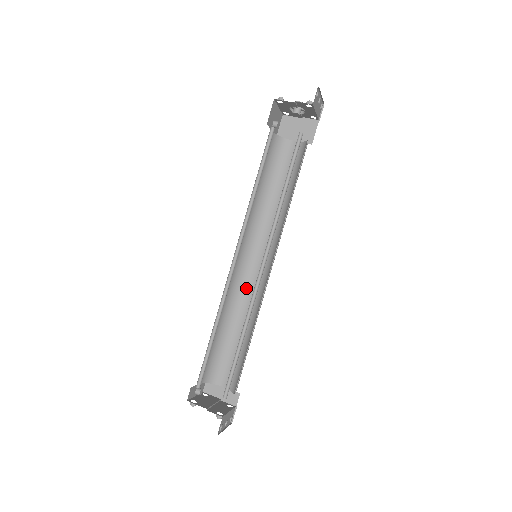
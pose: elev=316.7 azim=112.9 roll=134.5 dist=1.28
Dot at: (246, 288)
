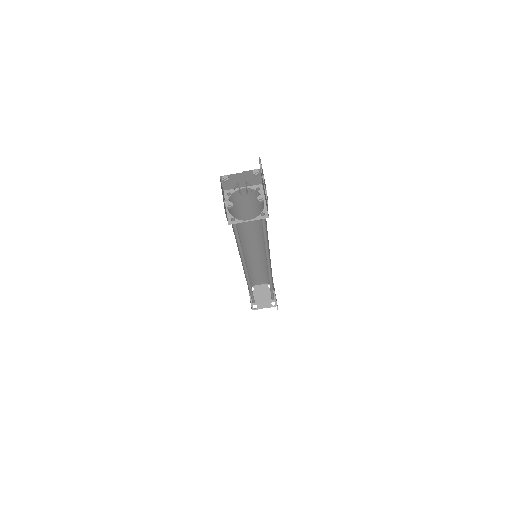
Dot at: (251, 256)
